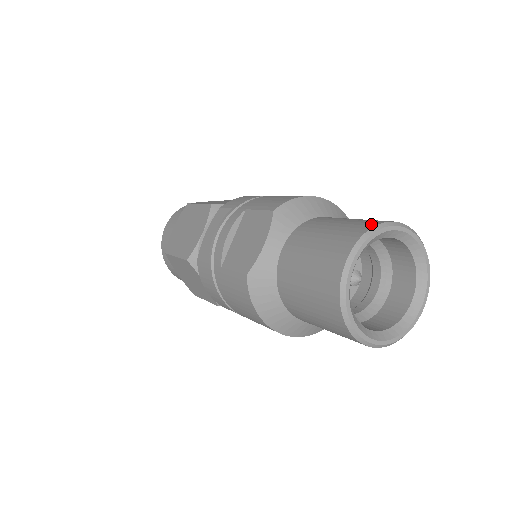
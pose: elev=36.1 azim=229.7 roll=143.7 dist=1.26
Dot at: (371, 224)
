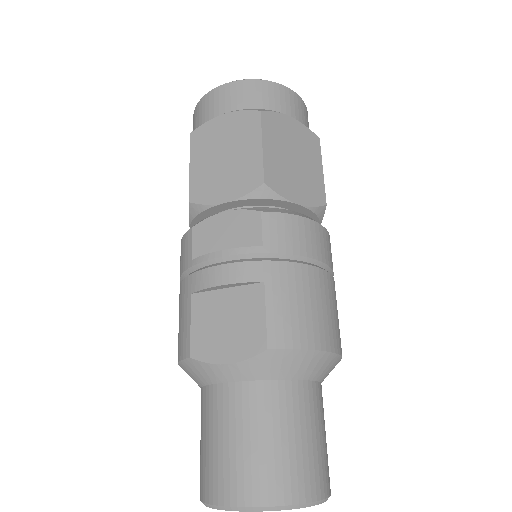
Dot at: (295, 495)
